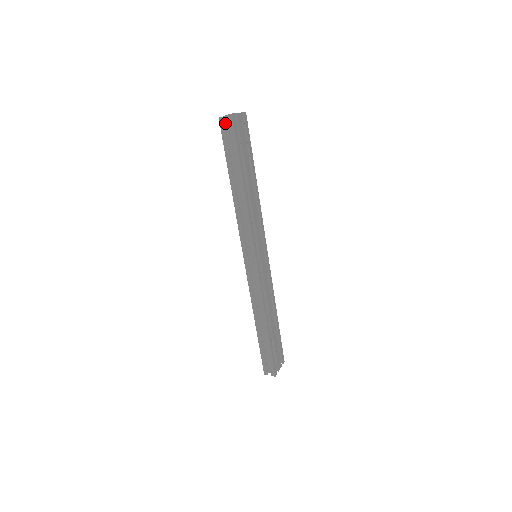
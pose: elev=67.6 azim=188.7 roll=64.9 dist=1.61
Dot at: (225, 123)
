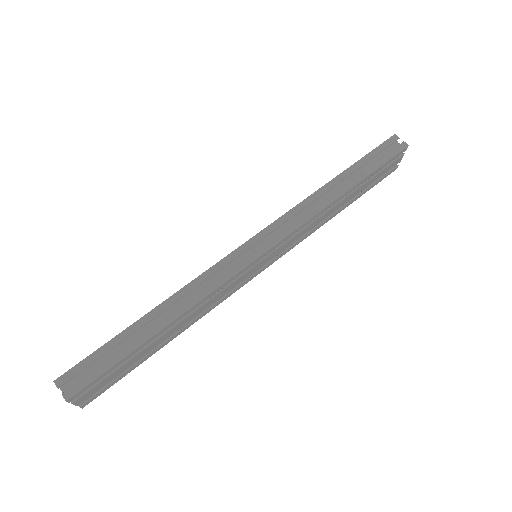
Dot at: (392, 144)
